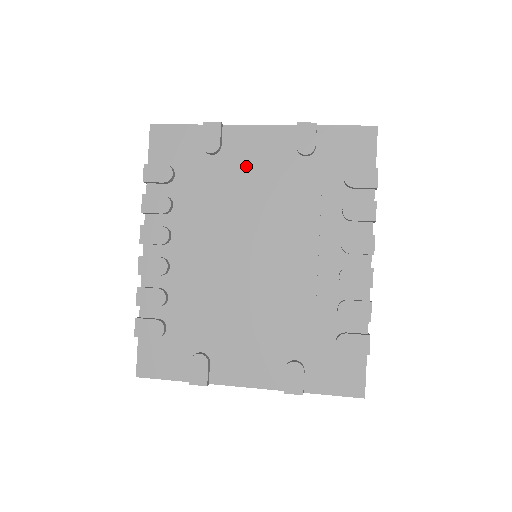
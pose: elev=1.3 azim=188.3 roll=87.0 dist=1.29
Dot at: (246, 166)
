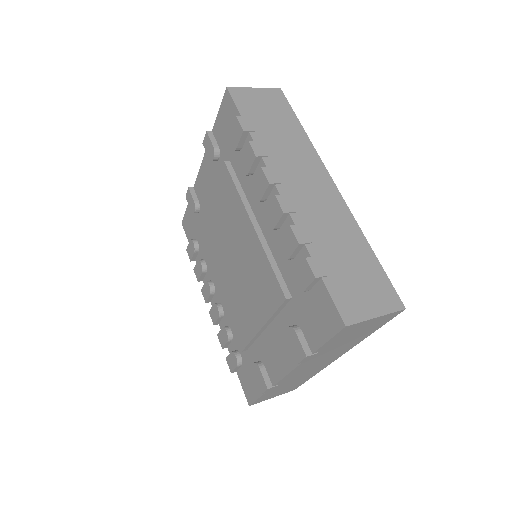
Dot at: occluded
